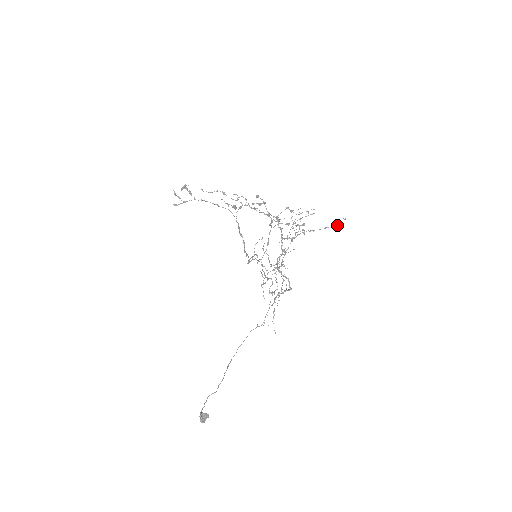
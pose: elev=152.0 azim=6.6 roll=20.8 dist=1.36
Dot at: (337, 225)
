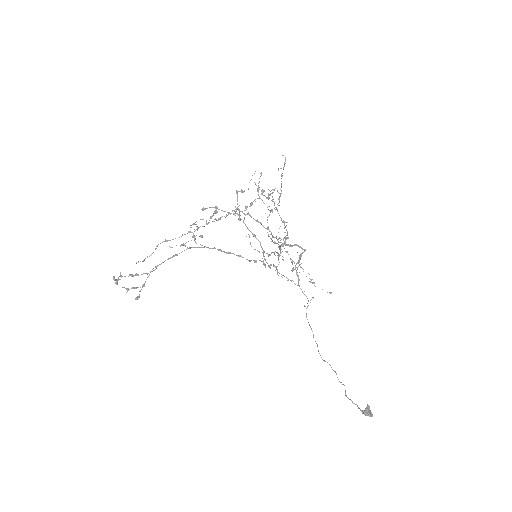
Dot at: (284, 165)
